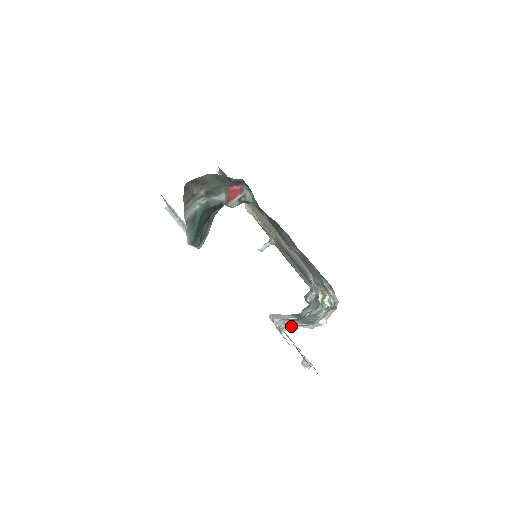
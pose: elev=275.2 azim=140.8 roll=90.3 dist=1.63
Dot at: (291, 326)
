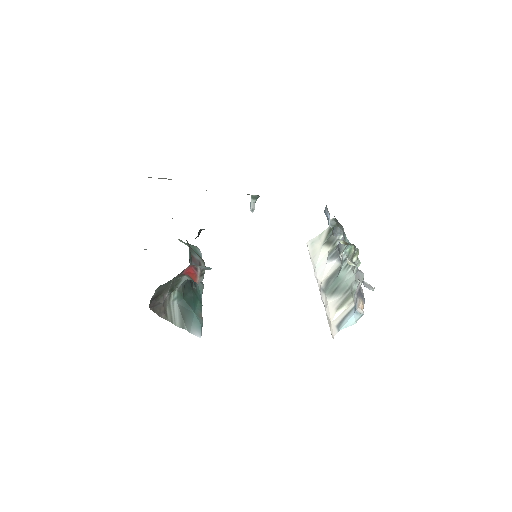
Dot at: (335, 328)
